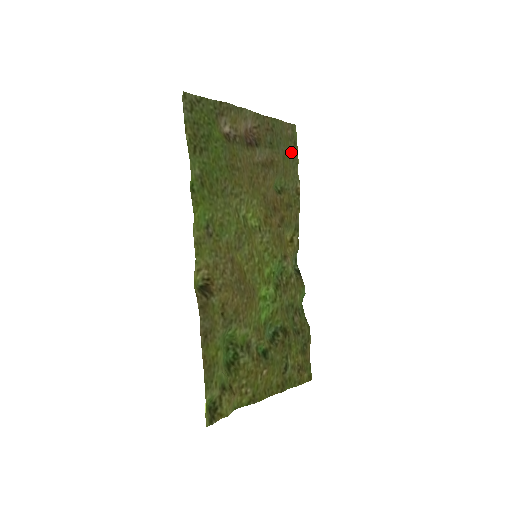
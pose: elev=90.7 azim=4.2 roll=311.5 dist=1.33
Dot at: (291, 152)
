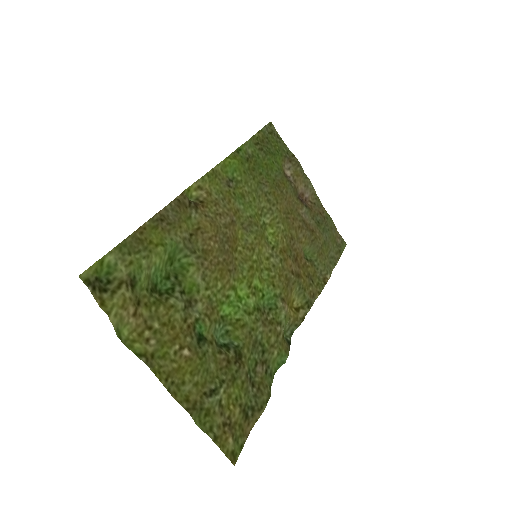
Dot at: (333, 251)
